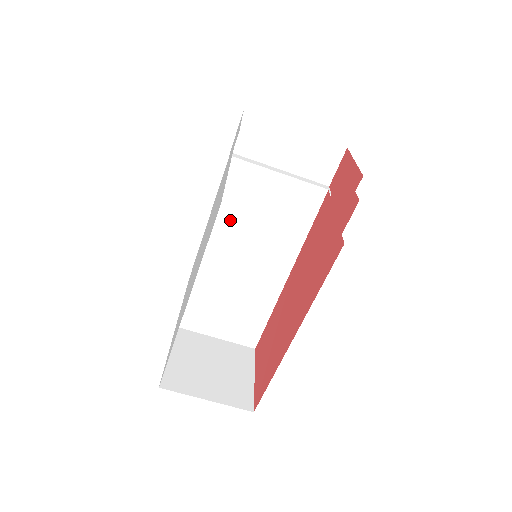
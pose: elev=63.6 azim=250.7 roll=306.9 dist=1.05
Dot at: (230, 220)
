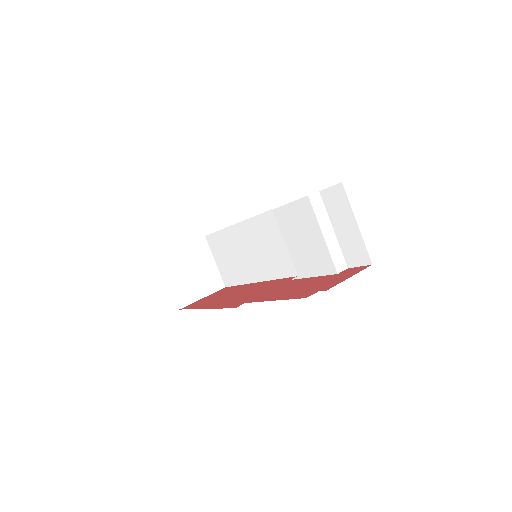
Dot at: (253, 230)
